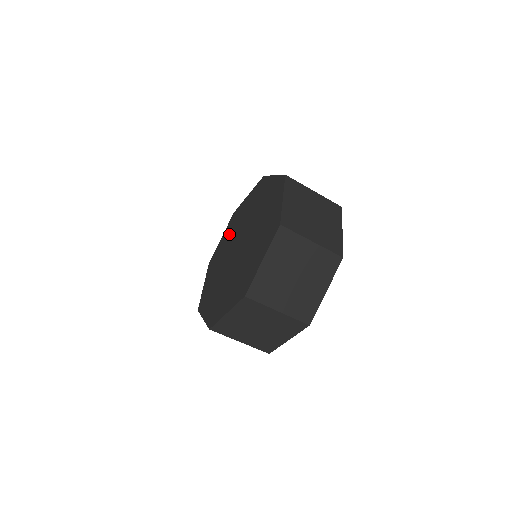
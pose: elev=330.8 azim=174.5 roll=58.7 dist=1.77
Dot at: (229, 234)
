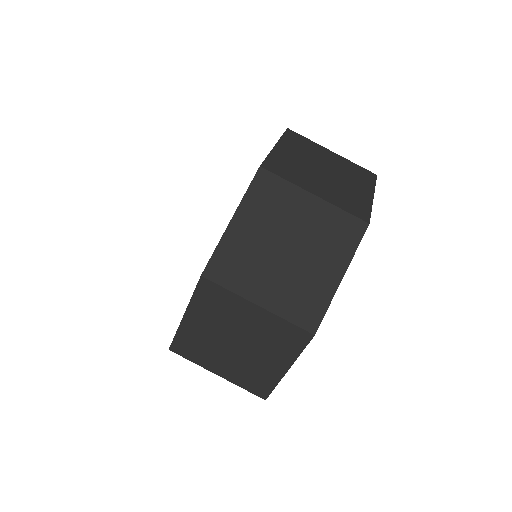
Dot at: occluded
